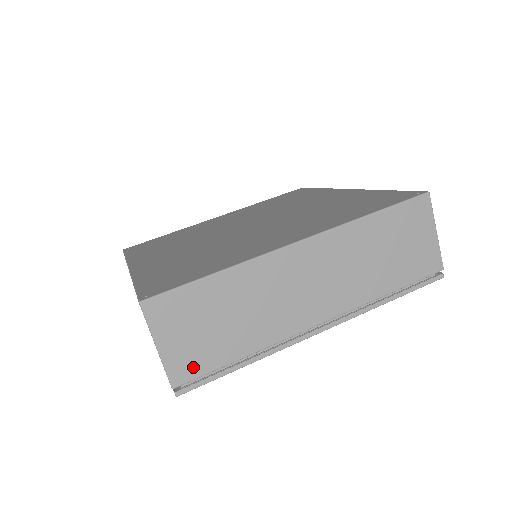
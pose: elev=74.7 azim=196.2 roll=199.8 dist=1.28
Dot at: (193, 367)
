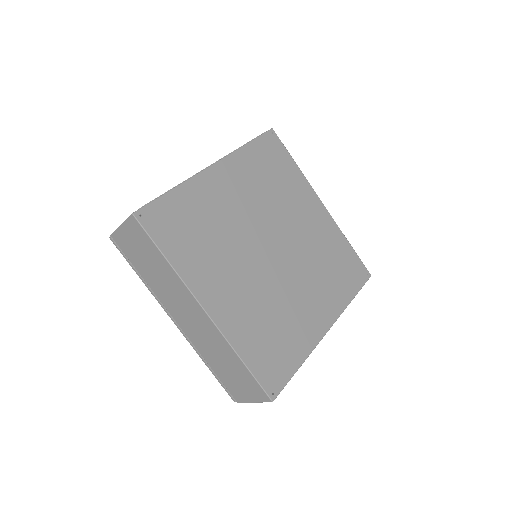
Dot at: occluded
